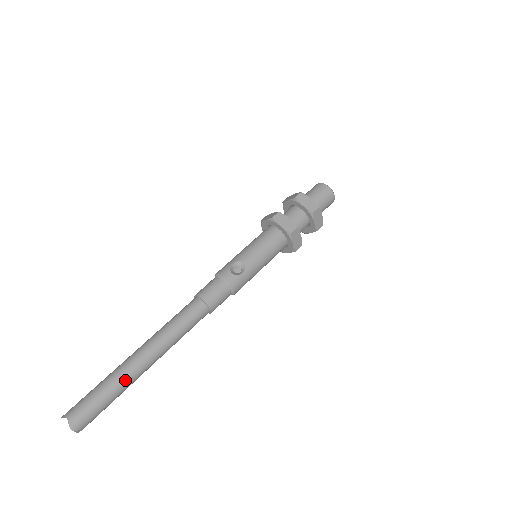
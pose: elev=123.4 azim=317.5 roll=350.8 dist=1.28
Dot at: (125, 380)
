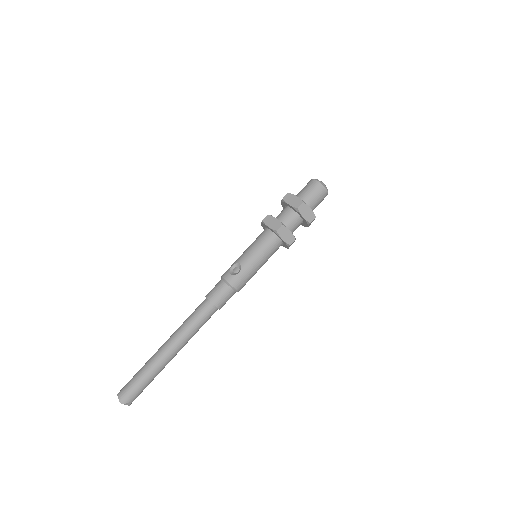
Dot at: (154, 366)
